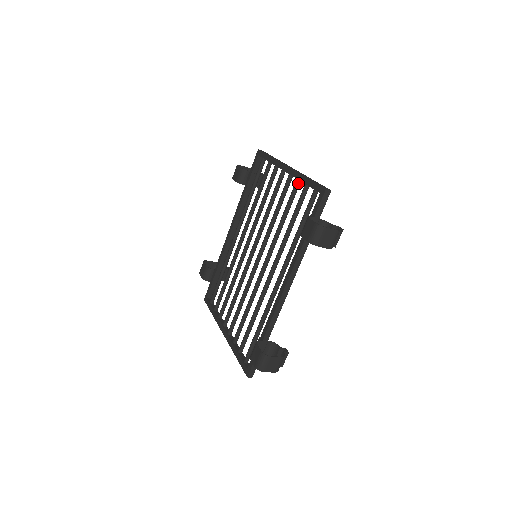
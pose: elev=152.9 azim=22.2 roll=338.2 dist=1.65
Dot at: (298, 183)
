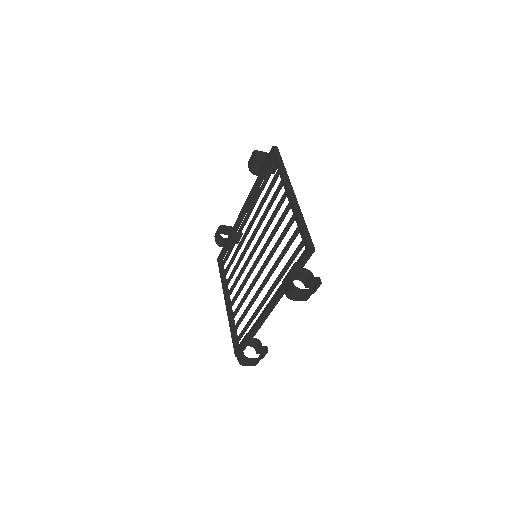
Dot at: (294, 218)
